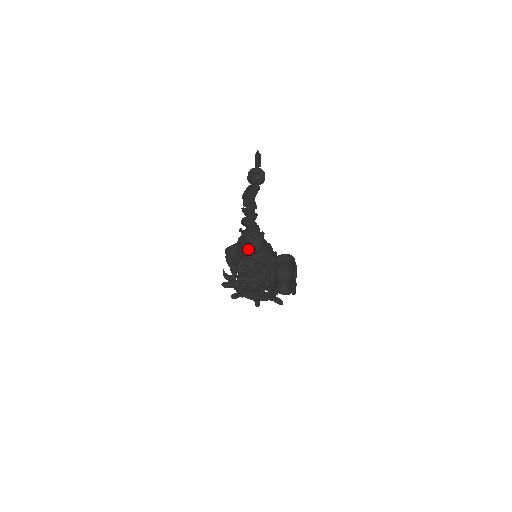
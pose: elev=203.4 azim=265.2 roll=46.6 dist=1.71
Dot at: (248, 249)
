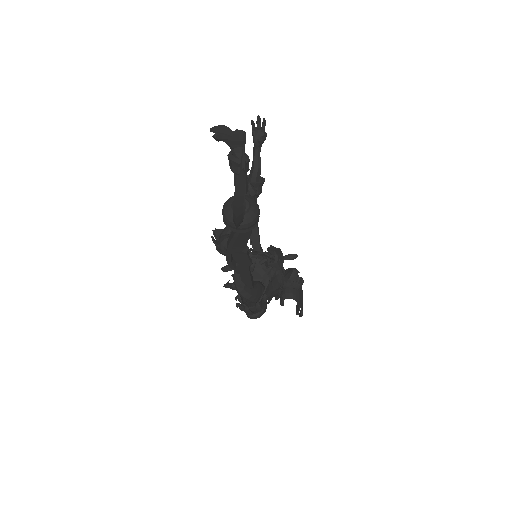
Dot at: occluded
